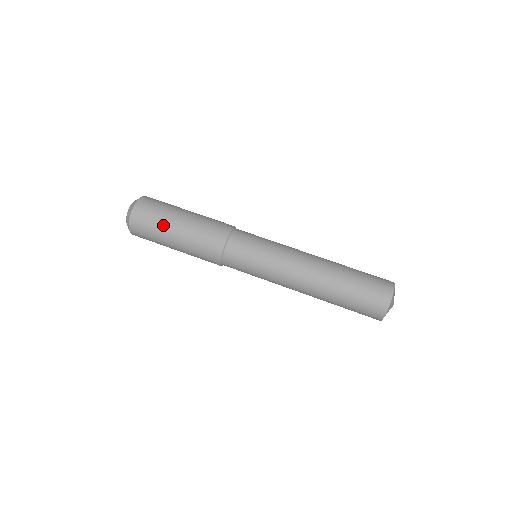
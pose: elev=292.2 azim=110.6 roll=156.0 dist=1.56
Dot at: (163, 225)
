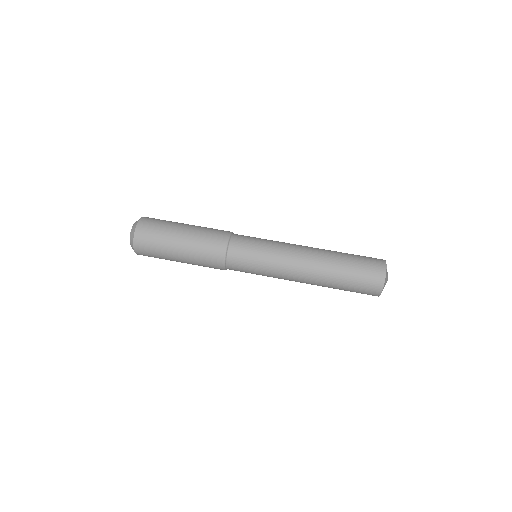
Dot at: (166, 244)
